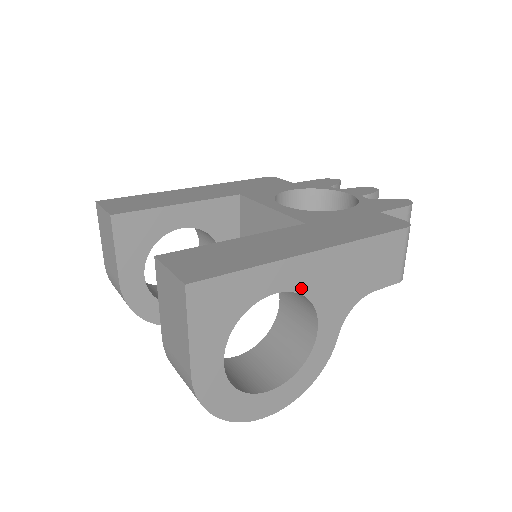
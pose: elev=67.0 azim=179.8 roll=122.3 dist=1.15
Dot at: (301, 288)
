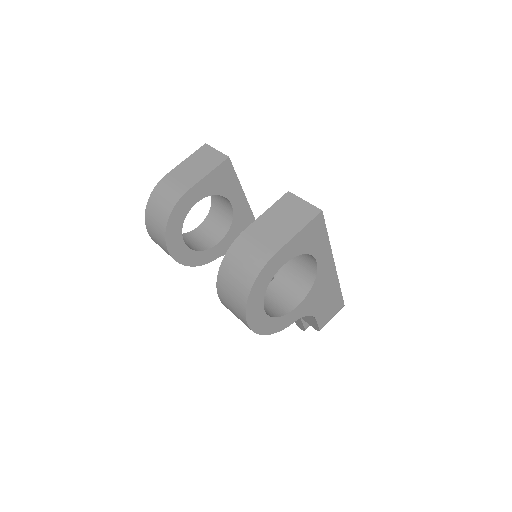
Dot at: (319, 274)
